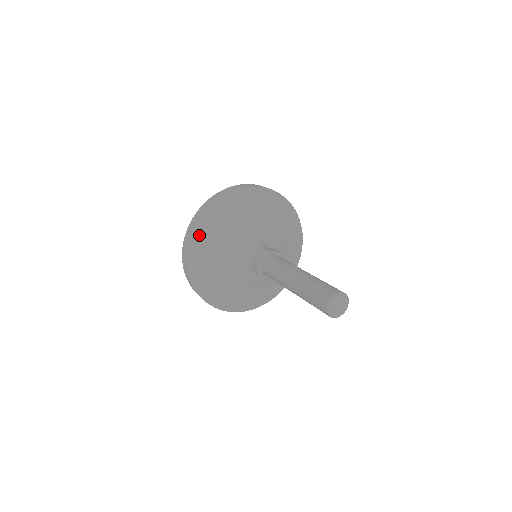
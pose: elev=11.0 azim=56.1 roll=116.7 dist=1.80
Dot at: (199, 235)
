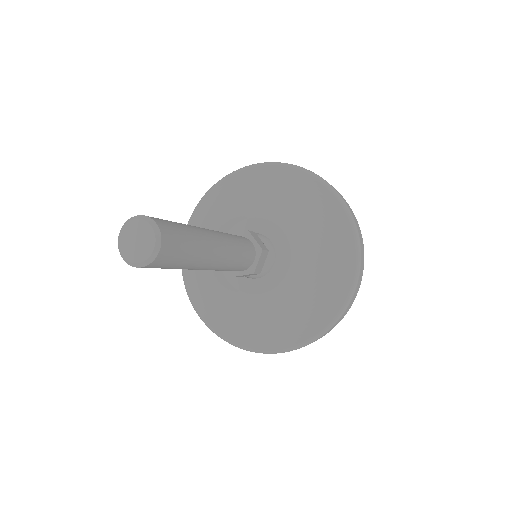
Dot at: occluded
